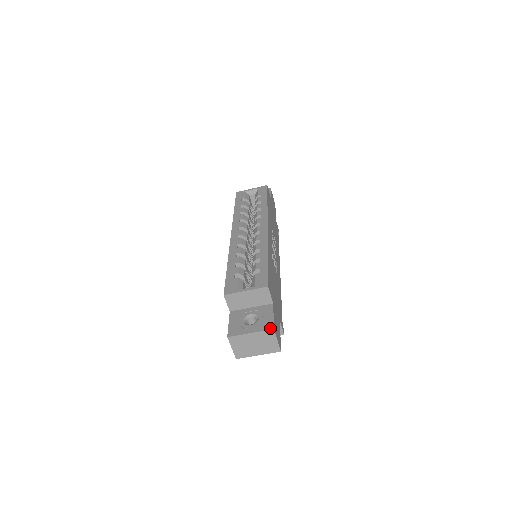
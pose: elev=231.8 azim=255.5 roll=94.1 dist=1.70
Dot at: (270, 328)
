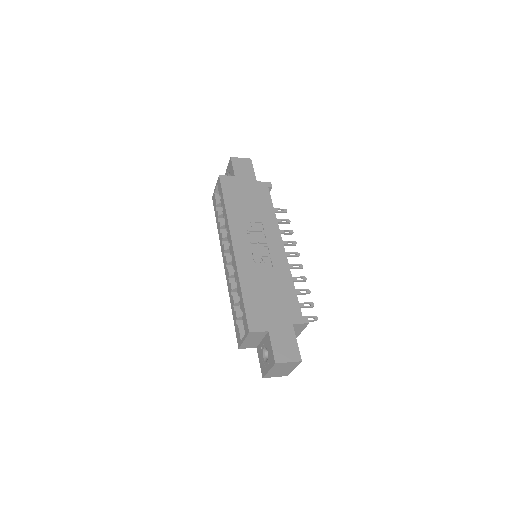
Dot at: (274, 363)
